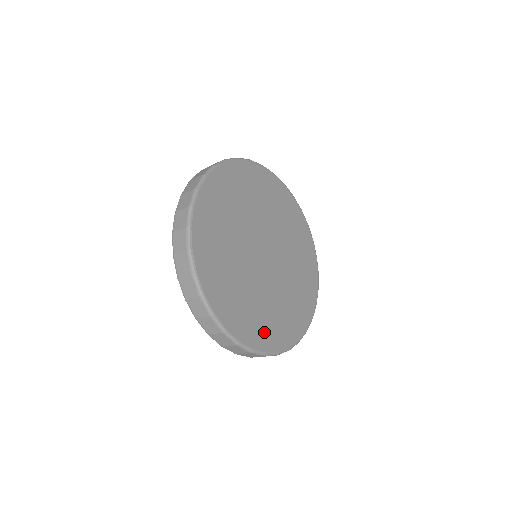
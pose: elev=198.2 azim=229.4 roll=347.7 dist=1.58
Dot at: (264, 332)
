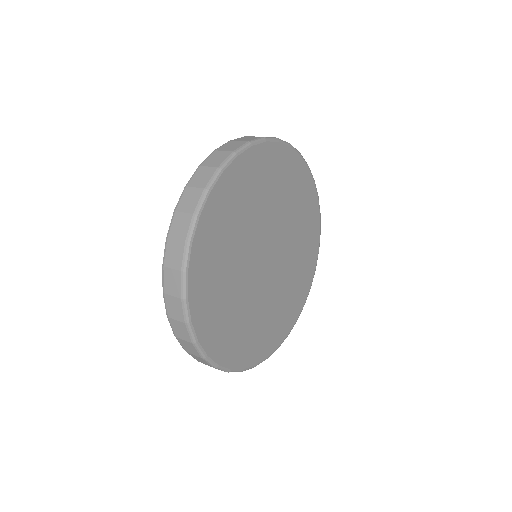
Dot at: (297, 298)
